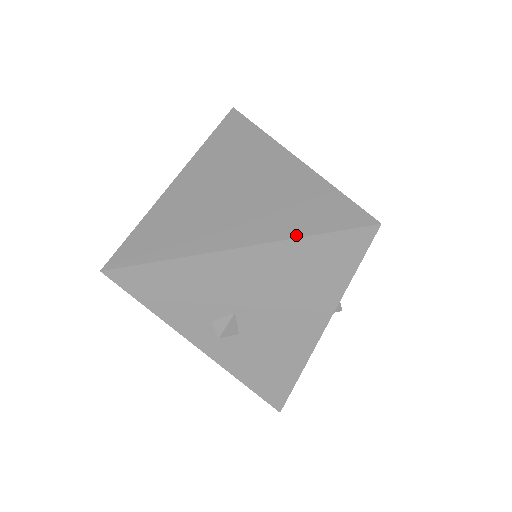
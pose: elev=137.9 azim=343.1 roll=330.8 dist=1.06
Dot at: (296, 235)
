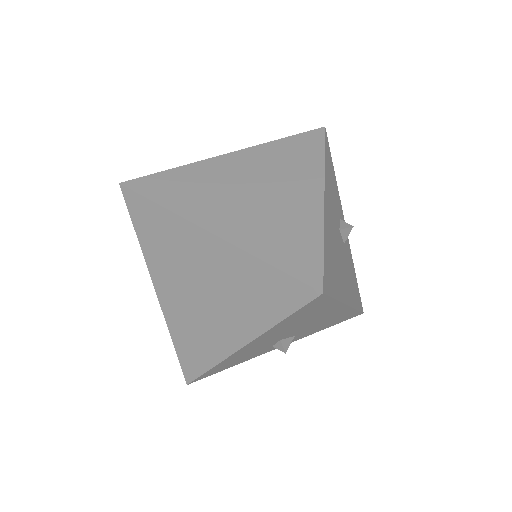
Dot at: (271, 324)
